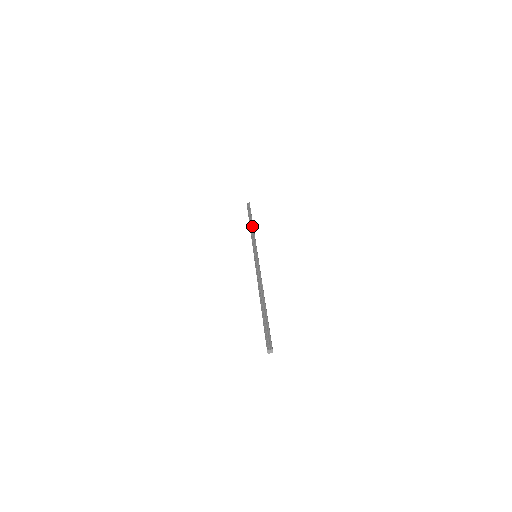
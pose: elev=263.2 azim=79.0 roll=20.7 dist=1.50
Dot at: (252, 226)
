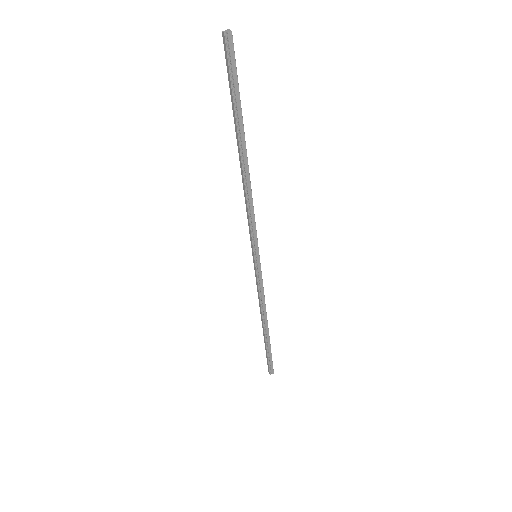
Dot at: occluded
